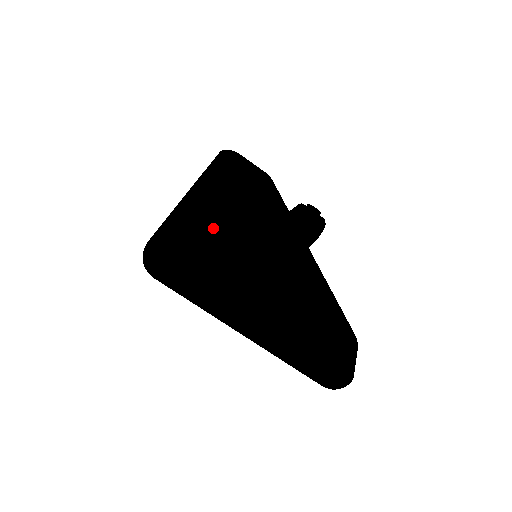
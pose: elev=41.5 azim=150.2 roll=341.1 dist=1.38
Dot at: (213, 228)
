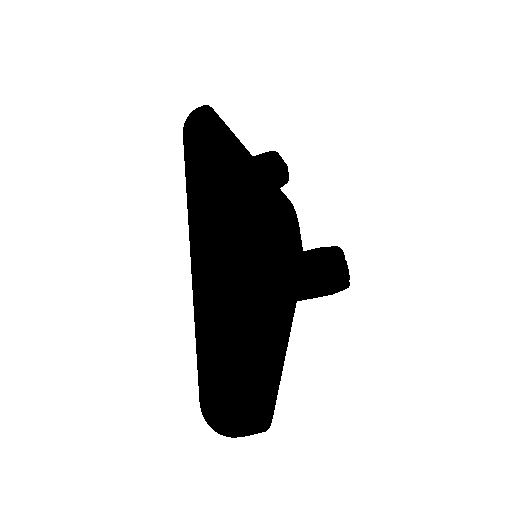
Dot at: (248, 199)
